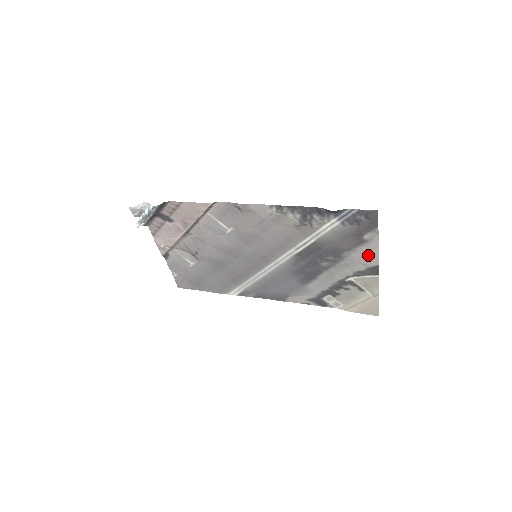
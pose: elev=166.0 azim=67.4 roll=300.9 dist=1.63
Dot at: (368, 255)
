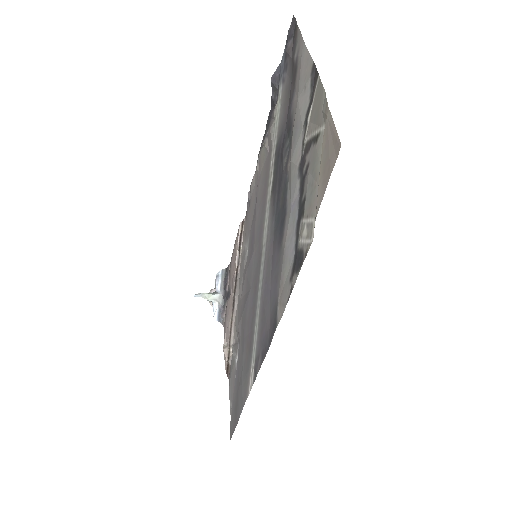
Dot at: (302, 71)
